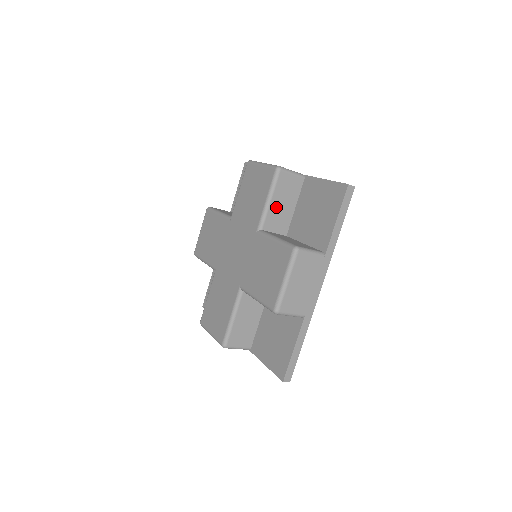
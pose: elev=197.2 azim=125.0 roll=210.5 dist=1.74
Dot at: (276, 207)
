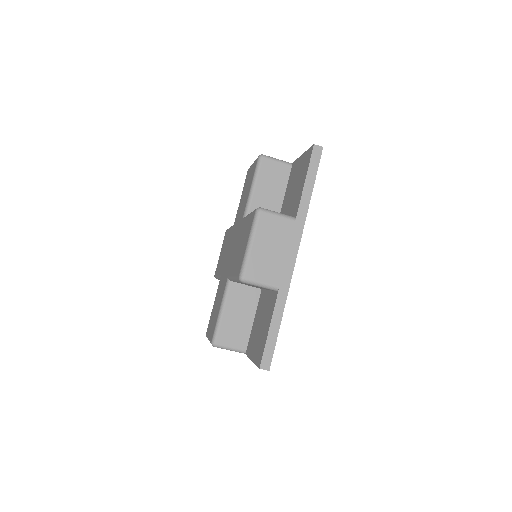
Dot at: (262, 194)
